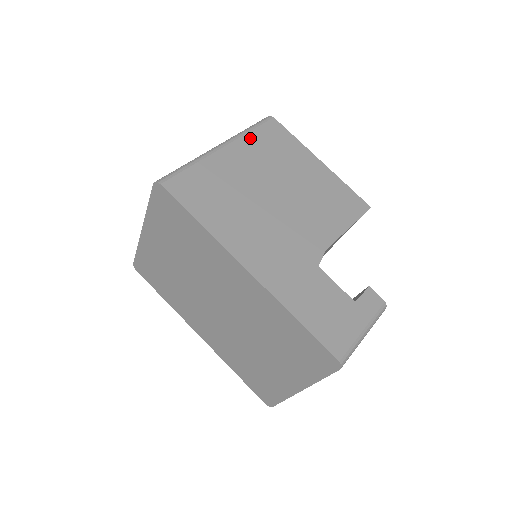
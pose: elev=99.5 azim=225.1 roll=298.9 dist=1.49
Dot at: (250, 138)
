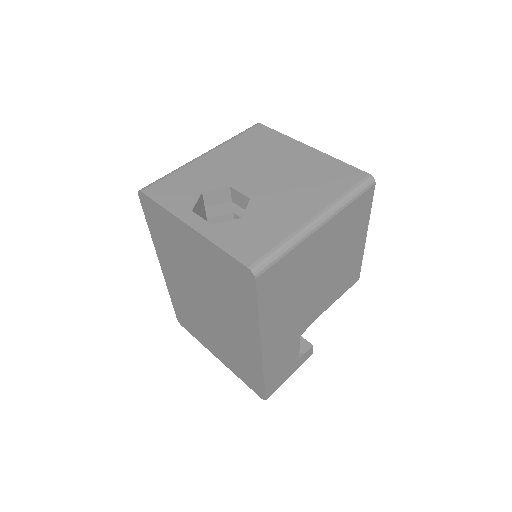
Dot at: (345, 213)
